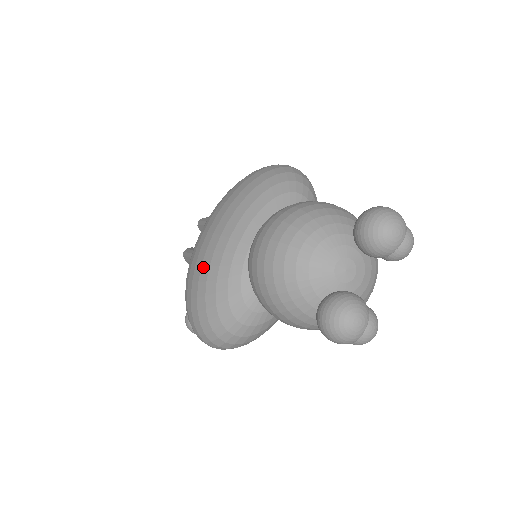
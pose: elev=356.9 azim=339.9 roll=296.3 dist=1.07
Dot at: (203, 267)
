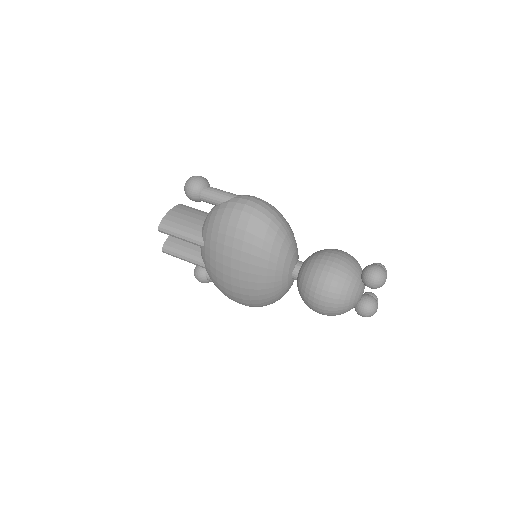
Dot at: (252, 296)
